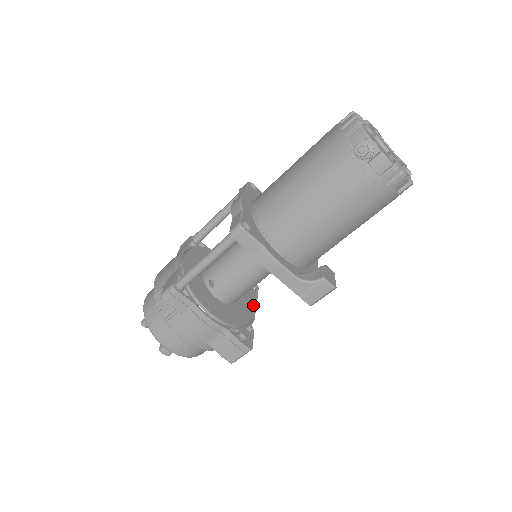
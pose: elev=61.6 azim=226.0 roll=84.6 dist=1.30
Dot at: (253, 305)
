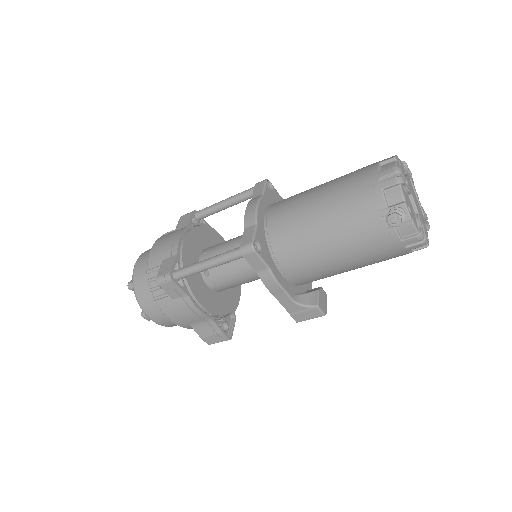
Dot at: (240, 290)
